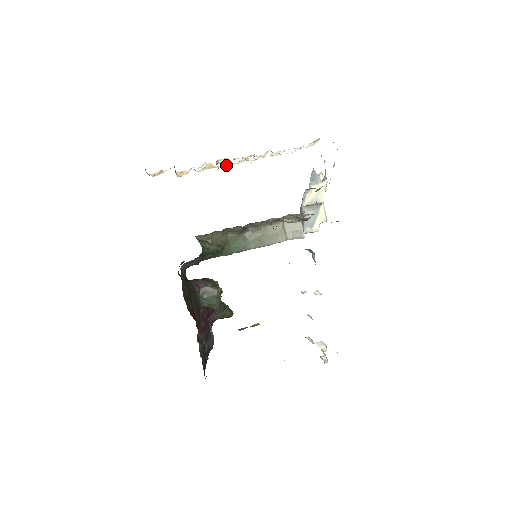
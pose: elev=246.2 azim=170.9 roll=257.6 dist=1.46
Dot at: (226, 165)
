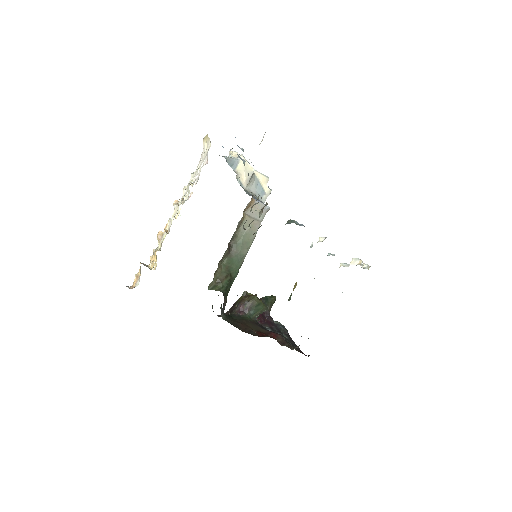
Dot at: occluded
